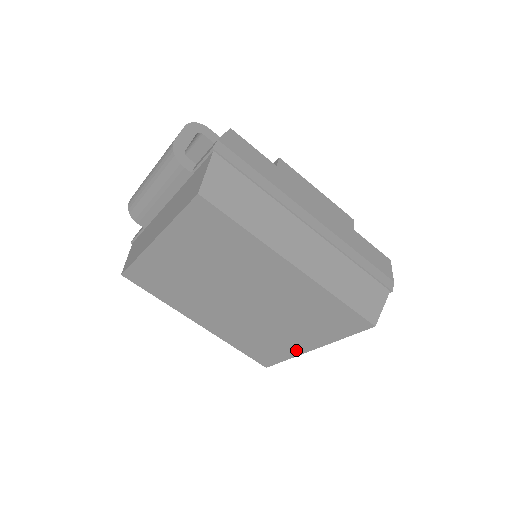
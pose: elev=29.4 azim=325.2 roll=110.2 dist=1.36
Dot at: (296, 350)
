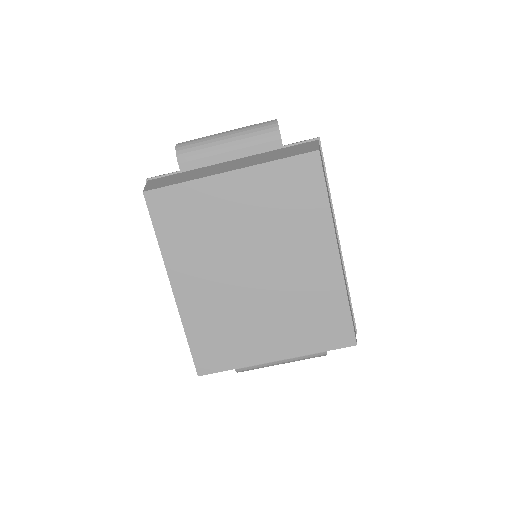
Dot at: (257, 357)
